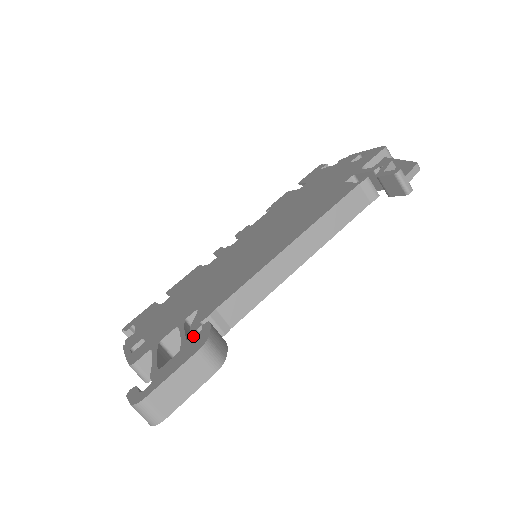
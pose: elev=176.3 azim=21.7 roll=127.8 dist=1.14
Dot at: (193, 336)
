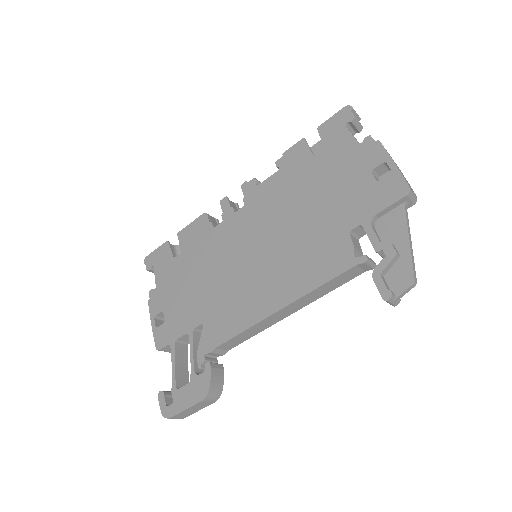
Dot at: occluded
